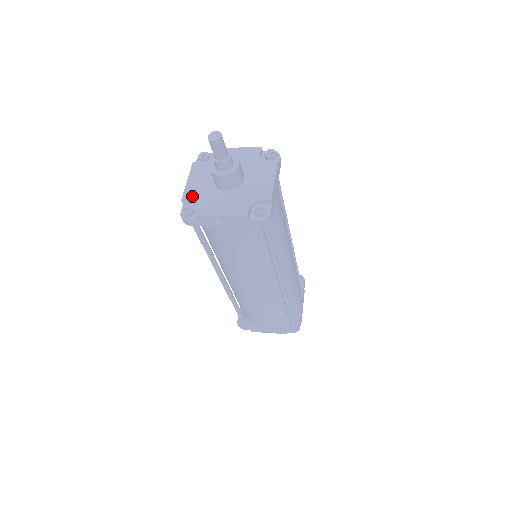
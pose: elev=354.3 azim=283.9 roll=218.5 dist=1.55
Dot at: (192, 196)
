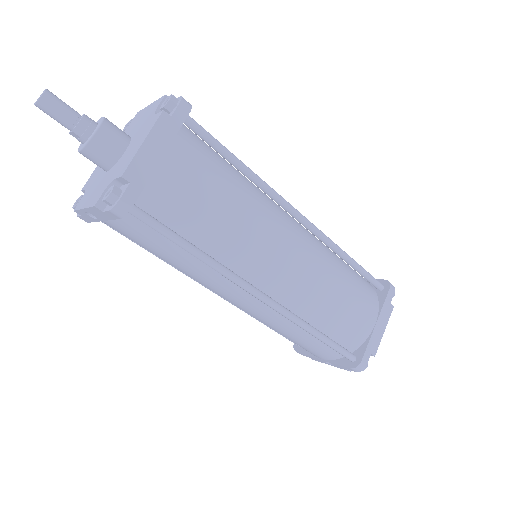
Dot at: (88, 183)
